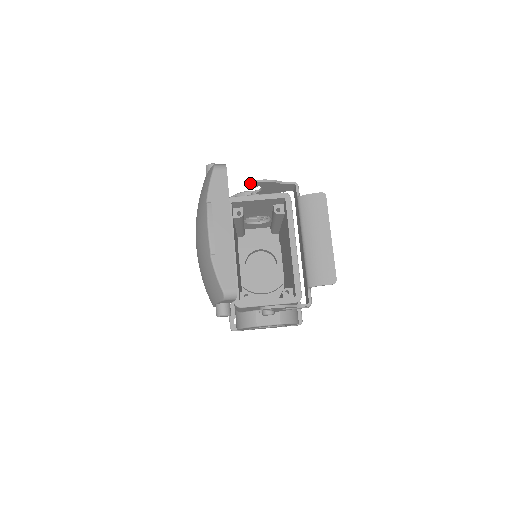
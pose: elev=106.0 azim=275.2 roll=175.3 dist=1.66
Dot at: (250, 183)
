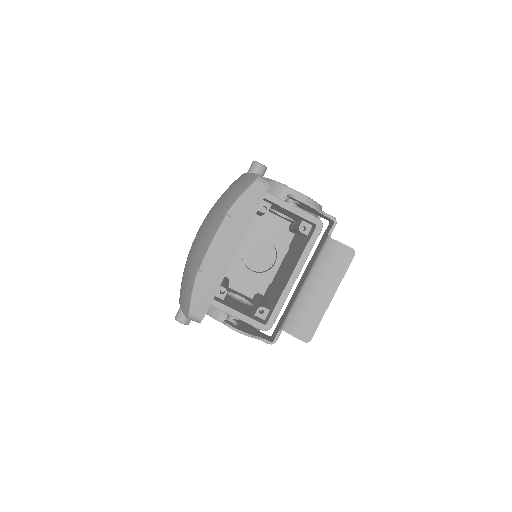
Dot at: (290, 195)
